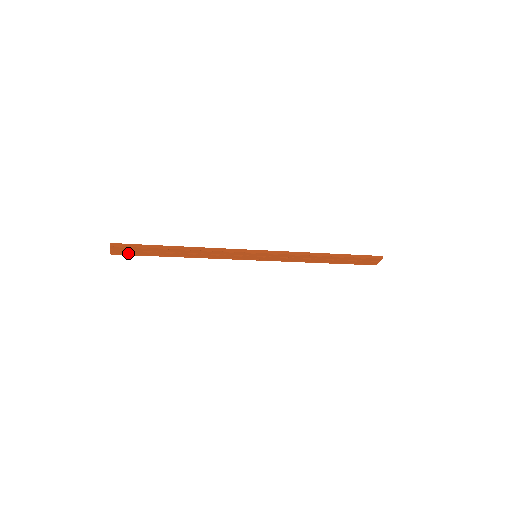
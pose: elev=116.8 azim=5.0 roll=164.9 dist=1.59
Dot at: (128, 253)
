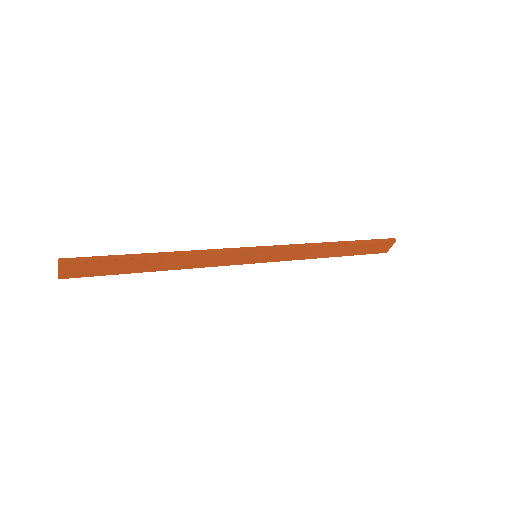
Dot at: (85, 273)
